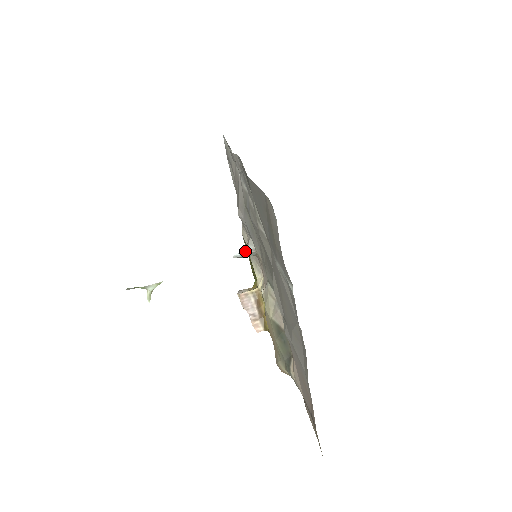
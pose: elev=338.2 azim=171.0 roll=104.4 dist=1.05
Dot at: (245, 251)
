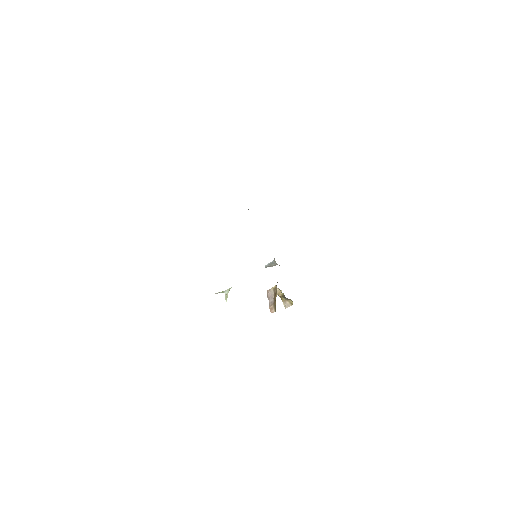
Dot at: (271, 262)
